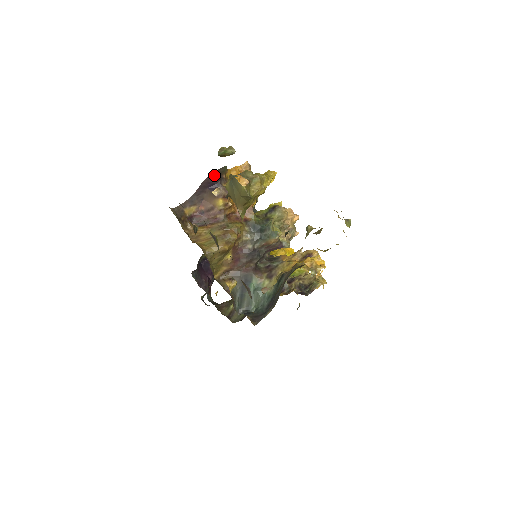
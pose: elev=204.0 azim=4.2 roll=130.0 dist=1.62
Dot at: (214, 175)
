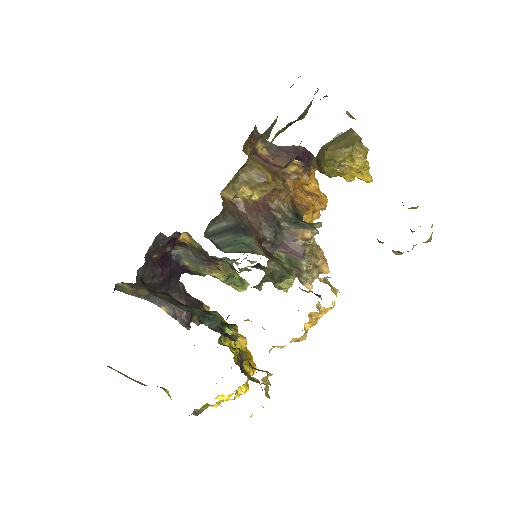
Dot at: (308, 154)
